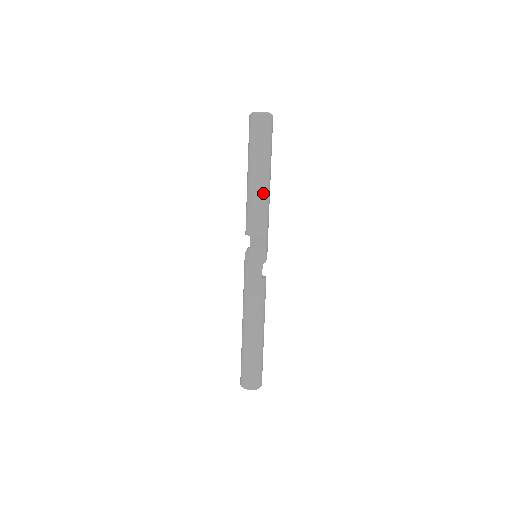
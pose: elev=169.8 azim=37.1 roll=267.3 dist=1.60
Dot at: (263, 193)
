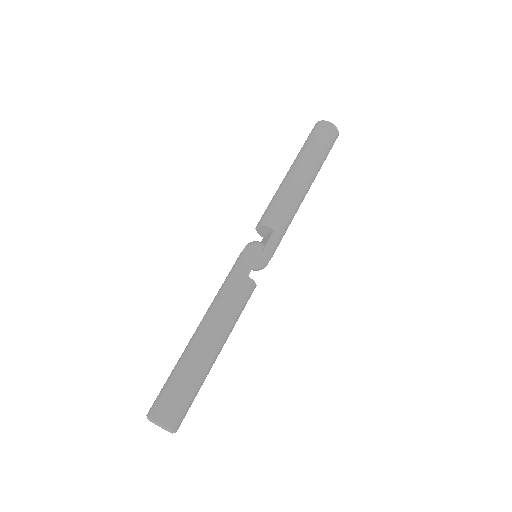
Dot at: (294, 187)
